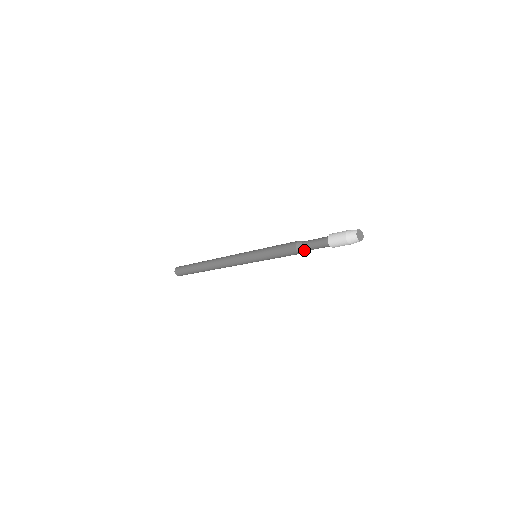
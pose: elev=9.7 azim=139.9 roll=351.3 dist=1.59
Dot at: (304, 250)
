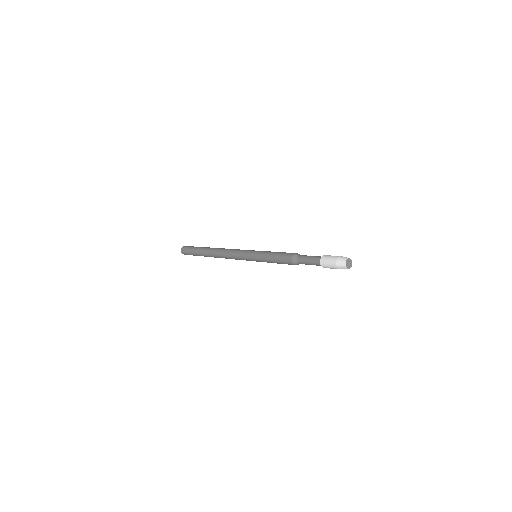
Dot at: (298, 261)
